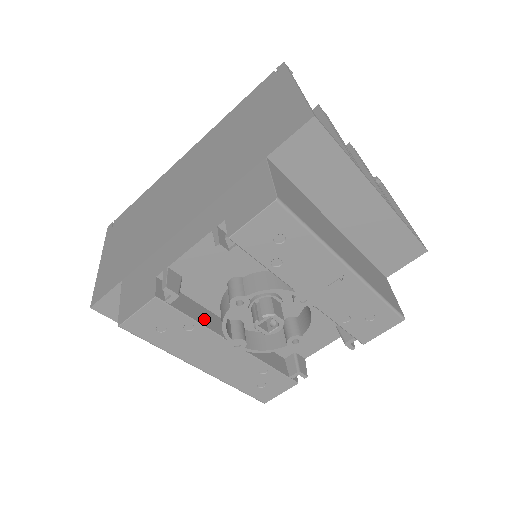
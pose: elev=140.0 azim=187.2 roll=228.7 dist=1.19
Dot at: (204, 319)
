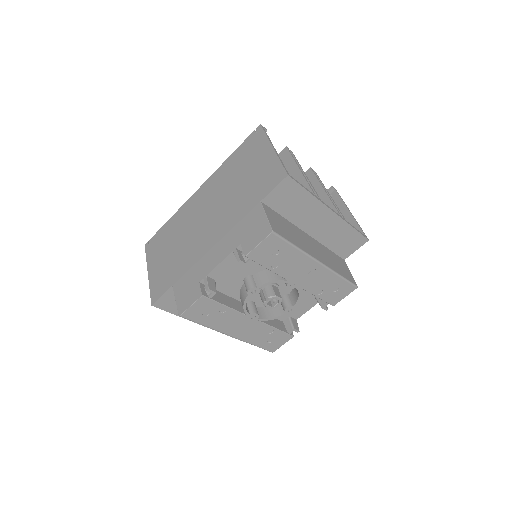
Dot at: (231, 304)
